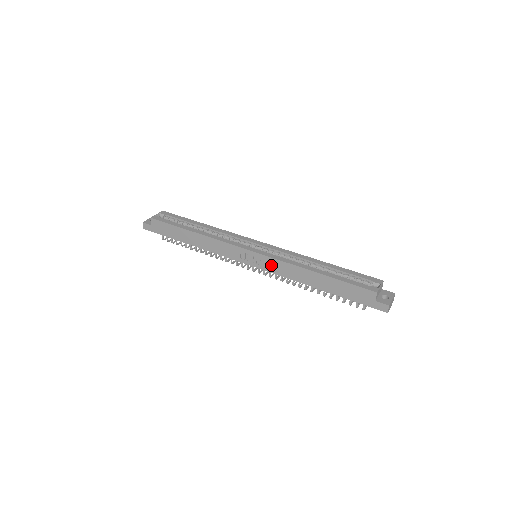
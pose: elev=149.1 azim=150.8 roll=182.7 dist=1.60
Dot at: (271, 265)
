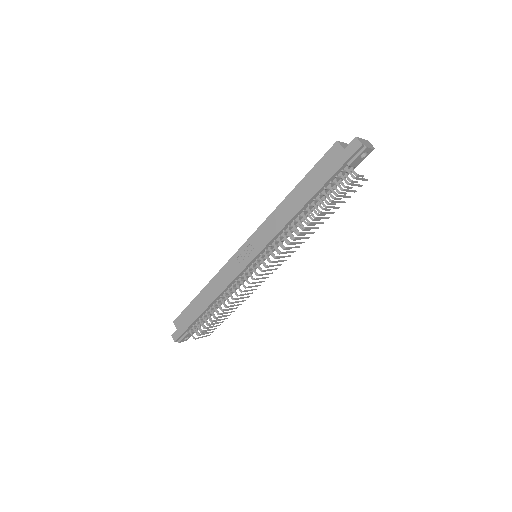
Dot at: (261, 237)
